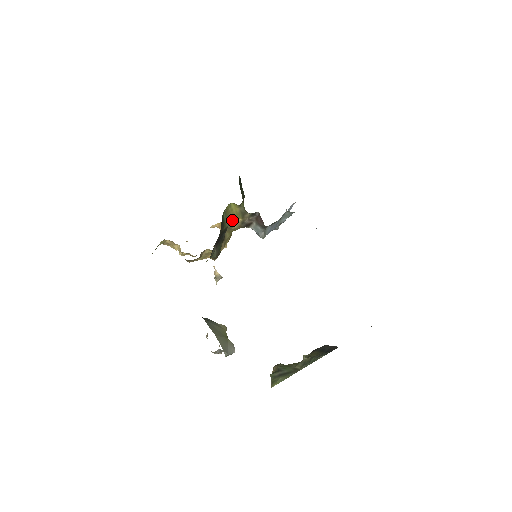
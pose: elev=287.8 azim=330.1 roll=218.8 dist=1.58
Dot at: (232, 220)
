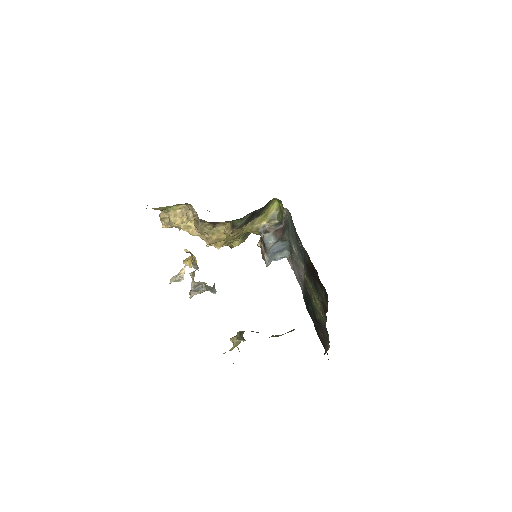
Dot at: (260, 218)
